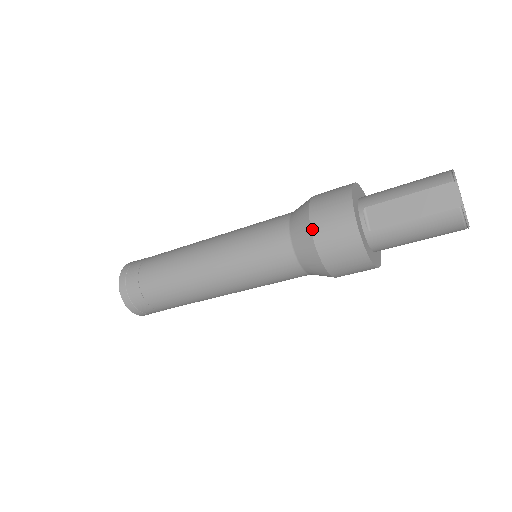
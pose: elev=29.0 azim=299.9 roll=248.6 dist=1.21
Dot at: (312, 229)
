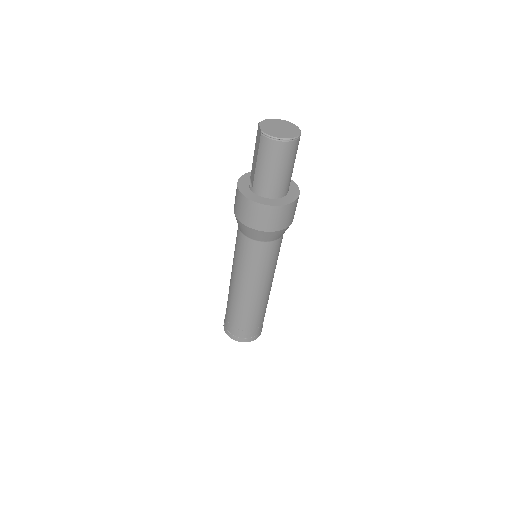
Dot at: (234, 210)
